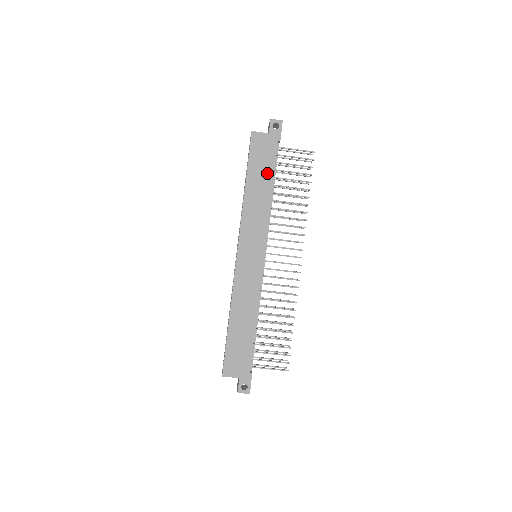
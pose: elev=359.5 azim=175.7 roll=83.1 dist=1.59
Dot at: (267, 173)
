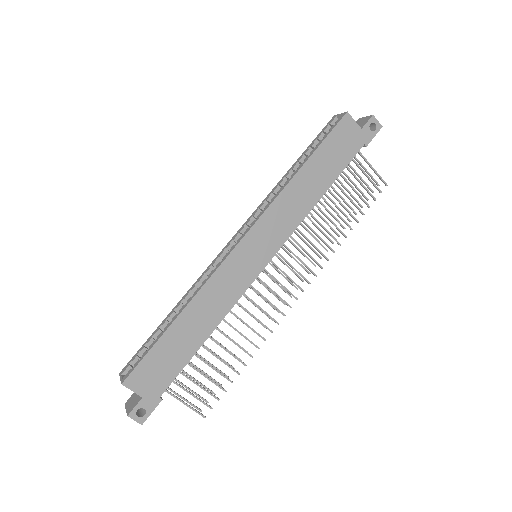
Dot at: (332, 171)
